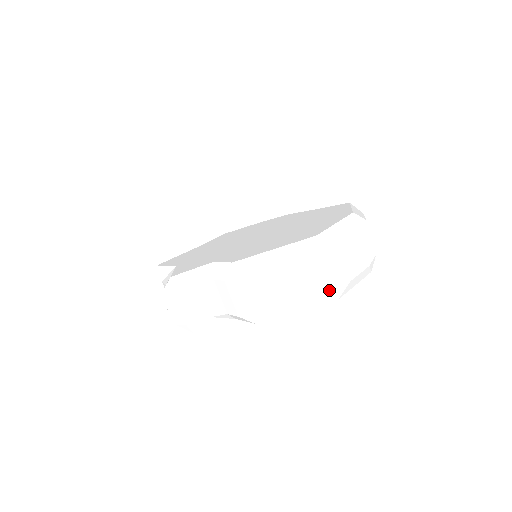
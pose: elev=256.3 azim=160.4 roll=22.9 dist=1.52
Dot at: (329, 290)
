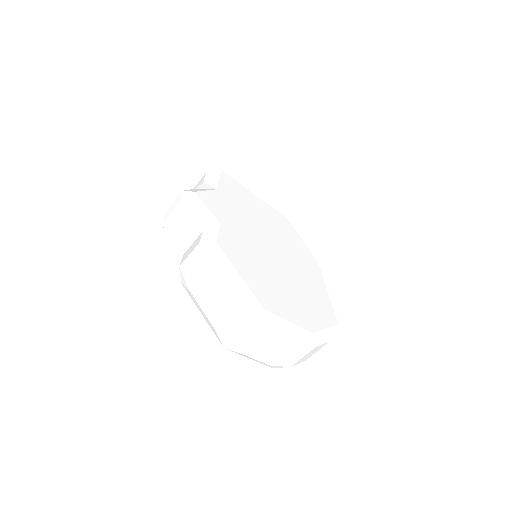
Dot at: (226, 338)
